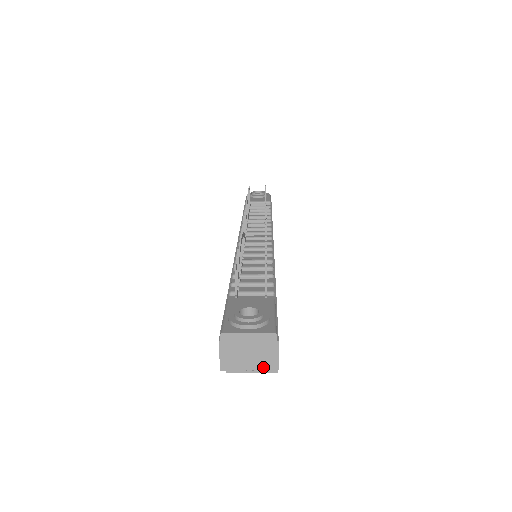
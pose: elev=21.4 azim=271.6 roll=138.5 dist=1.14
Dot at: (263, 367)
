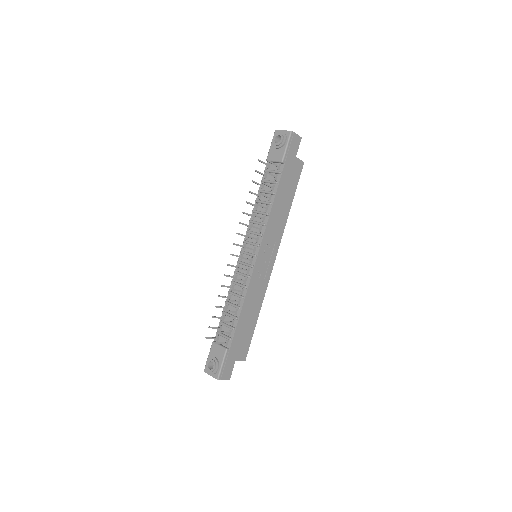
Dot at: occluded
